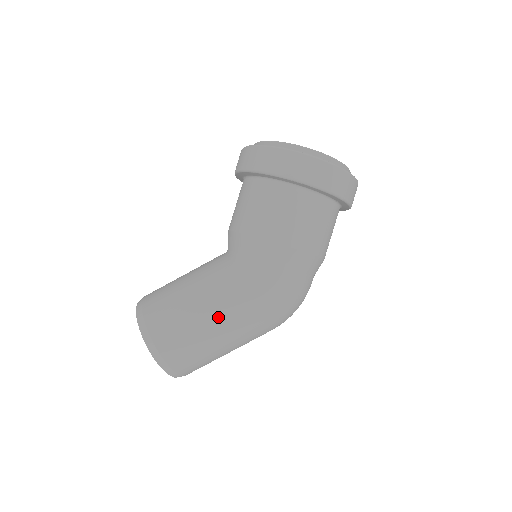
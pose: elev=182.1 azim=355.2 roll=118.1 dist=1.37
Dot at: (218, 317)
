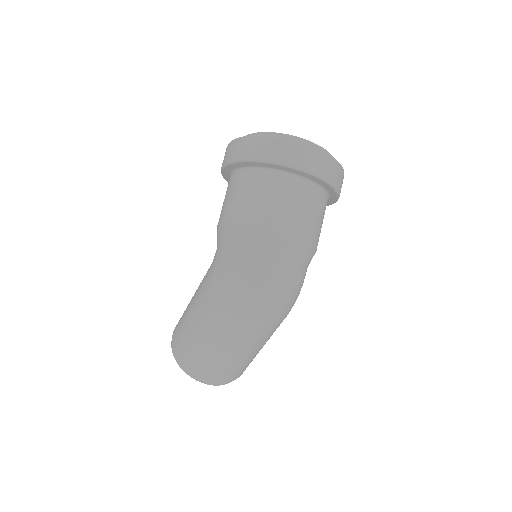
Dot at: (196, 306)
